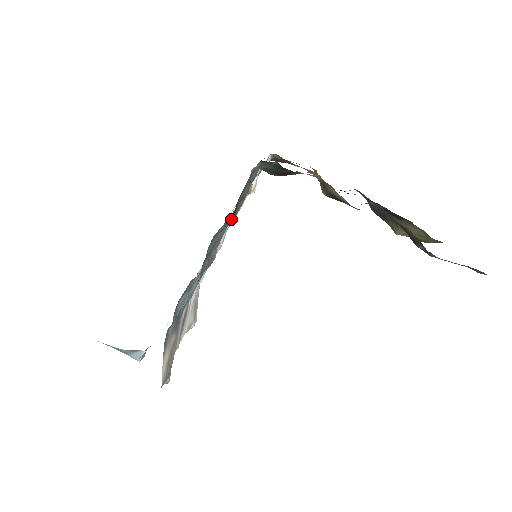
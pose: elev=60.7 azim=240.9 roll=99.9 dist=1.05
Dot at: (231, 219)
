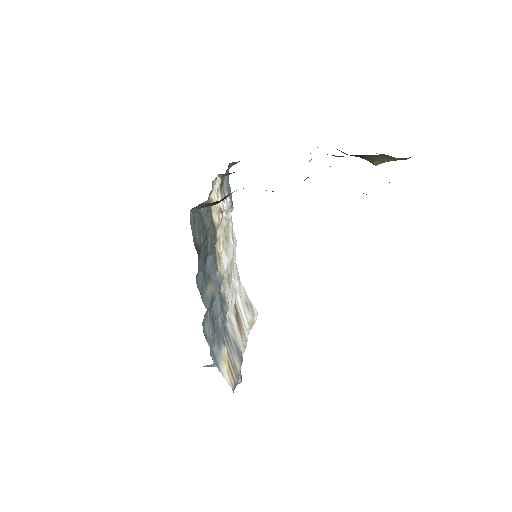
Dot at: (211, 247)
